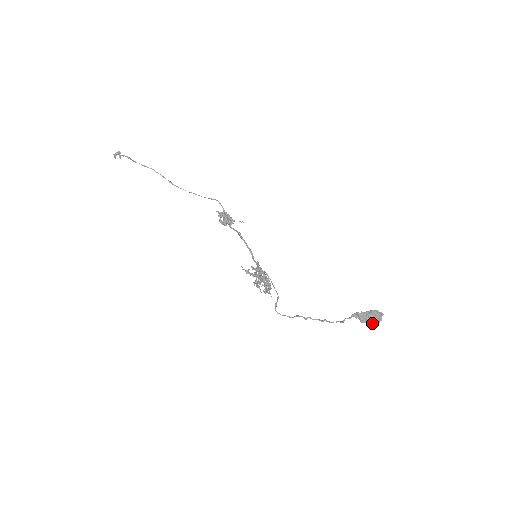
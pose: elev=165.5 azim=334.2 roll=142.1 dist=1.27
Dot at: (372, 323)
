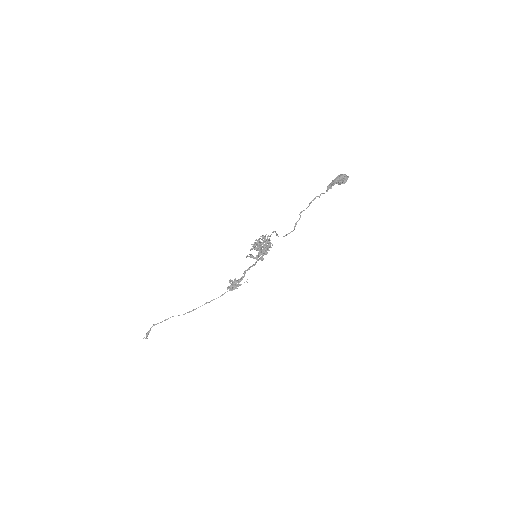
Dot at: (342, 179)
